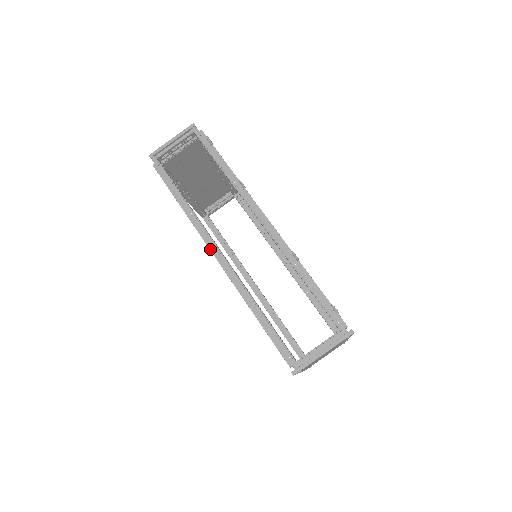
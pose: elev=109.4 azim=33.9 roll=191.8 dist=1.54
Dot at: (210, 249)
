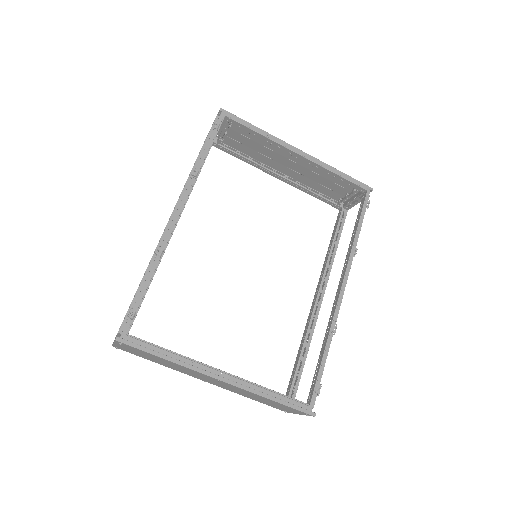
Dot at: occluded
